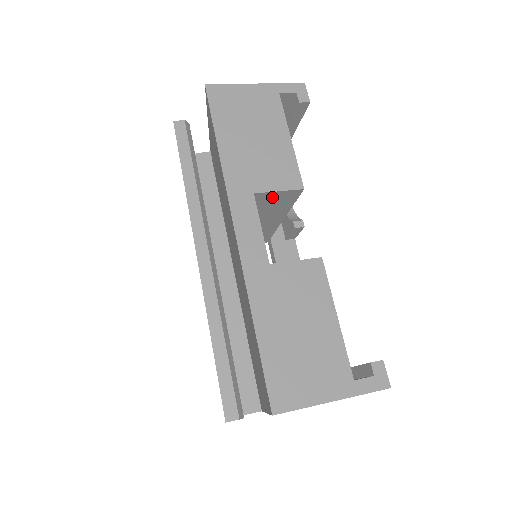
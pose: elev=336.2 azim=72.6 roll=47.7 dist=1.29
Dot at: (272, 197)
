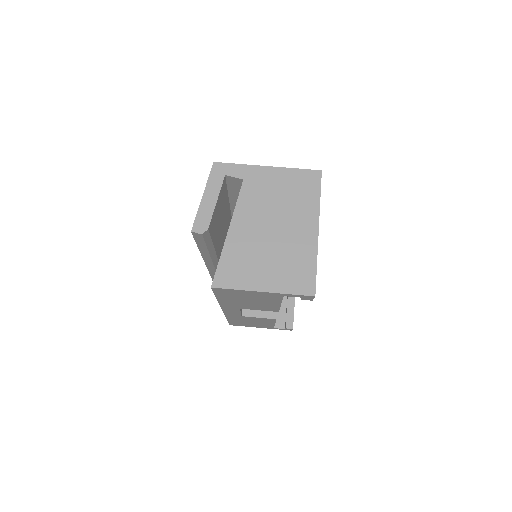
Dot at: occluded
